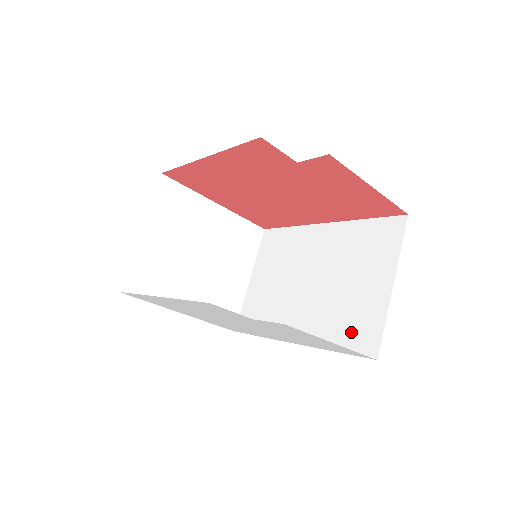
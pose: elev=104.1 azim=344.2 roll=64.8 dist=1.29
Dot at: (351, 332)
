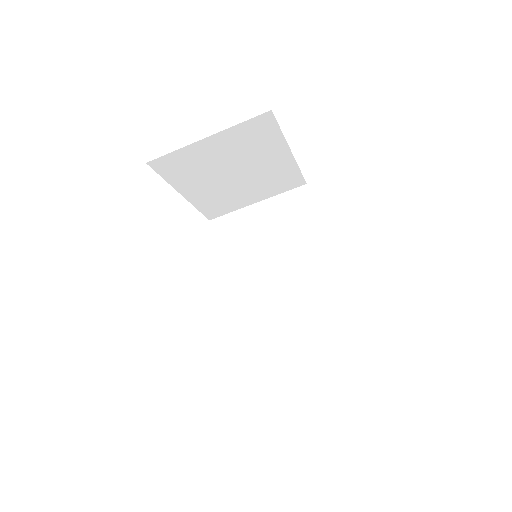
Dot at: (253, 345)
